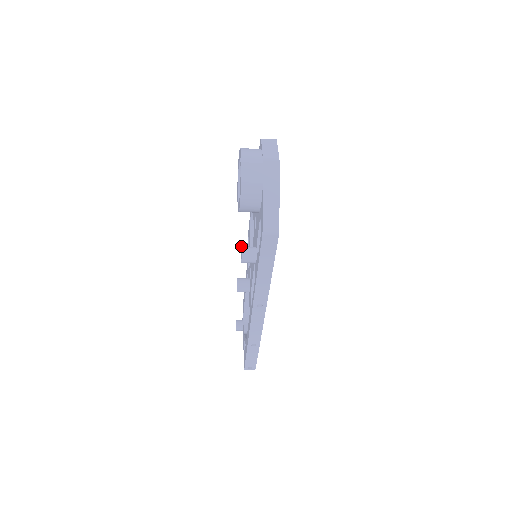
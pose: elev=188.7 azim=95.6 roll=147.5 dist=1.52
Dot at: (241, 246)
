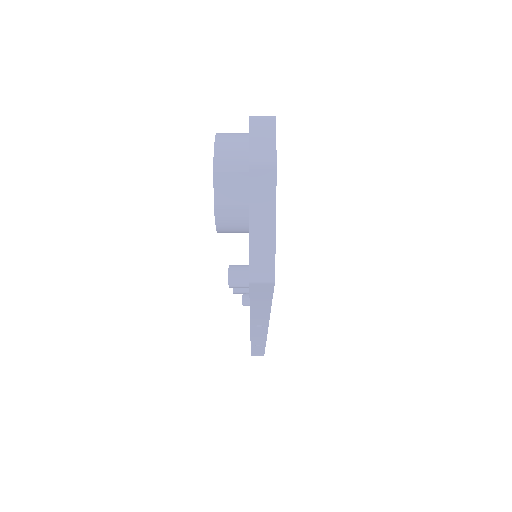
Dot at: occluded
